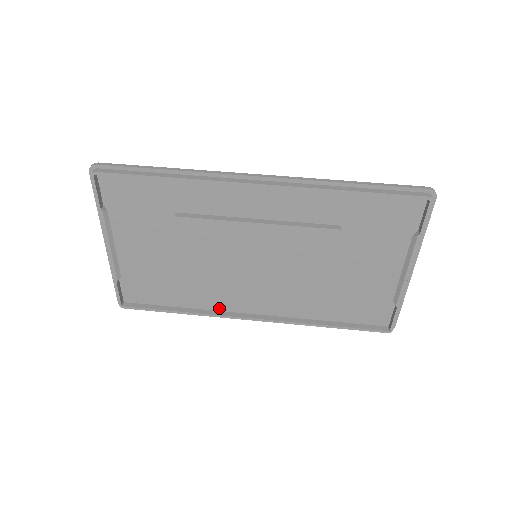
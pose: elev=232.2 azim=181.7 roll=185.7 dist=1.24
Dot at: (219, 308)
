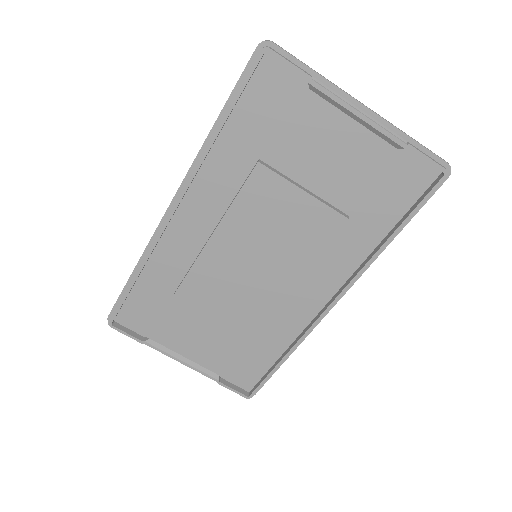
Dot at: (303, 325)
